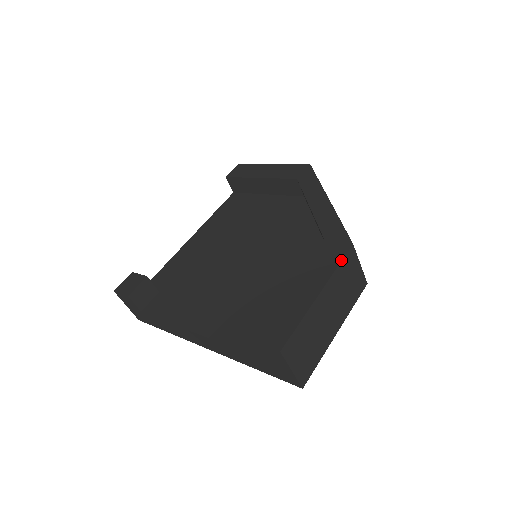
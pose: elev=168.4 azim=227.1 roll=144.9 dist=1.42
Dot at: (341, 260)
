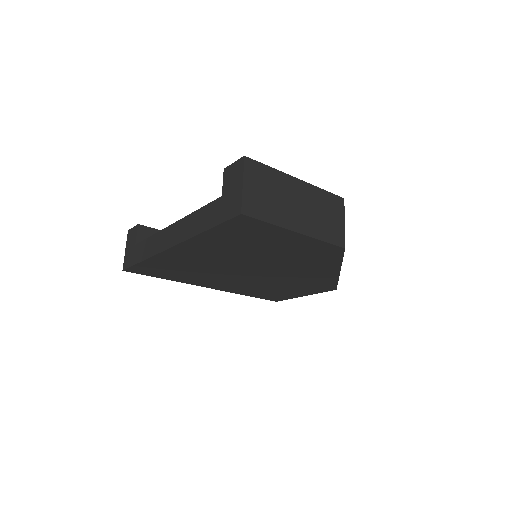
Dot at: (329, 192)
